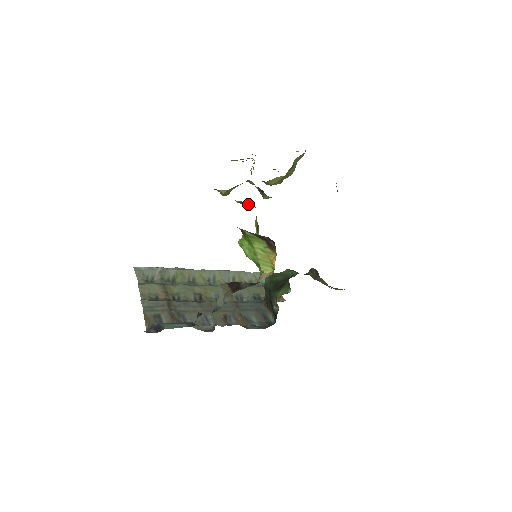
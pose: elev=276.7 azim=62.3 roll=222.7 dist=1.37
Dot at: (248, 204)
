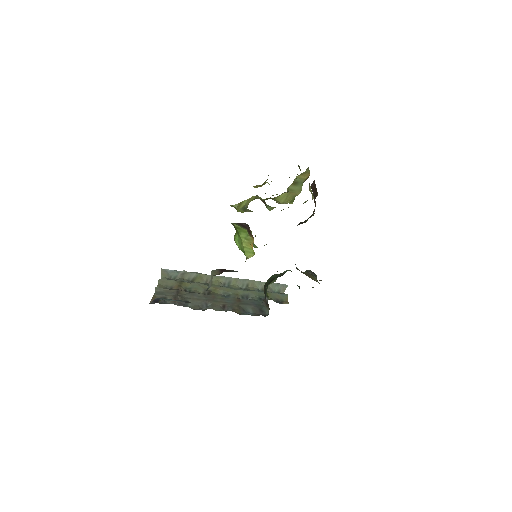
Dot at: (249, 210)
